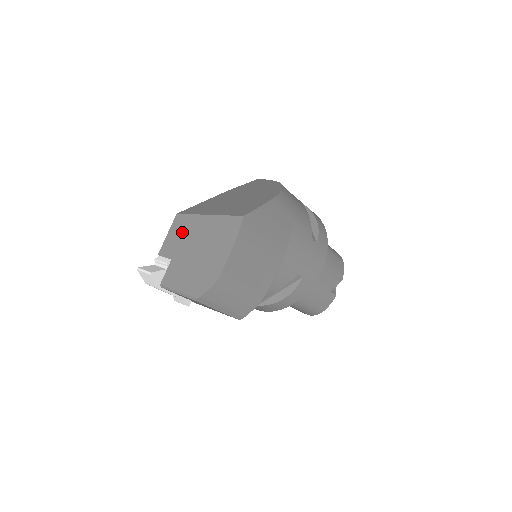
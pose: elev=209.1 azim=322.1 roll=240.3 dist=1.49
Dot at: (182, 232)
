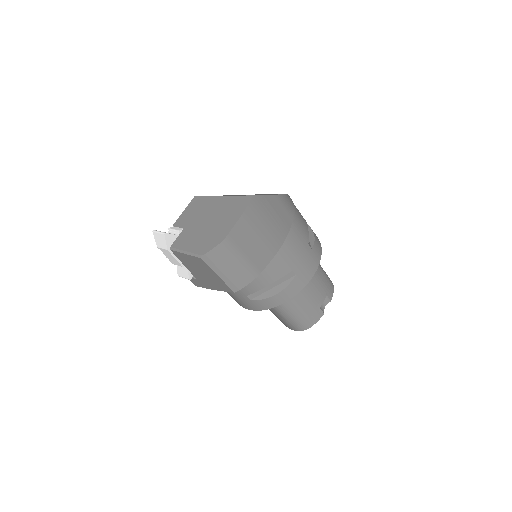
Dot at: (197, 209)
